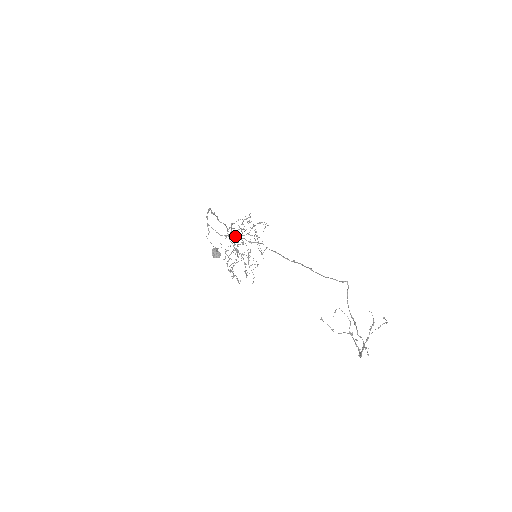
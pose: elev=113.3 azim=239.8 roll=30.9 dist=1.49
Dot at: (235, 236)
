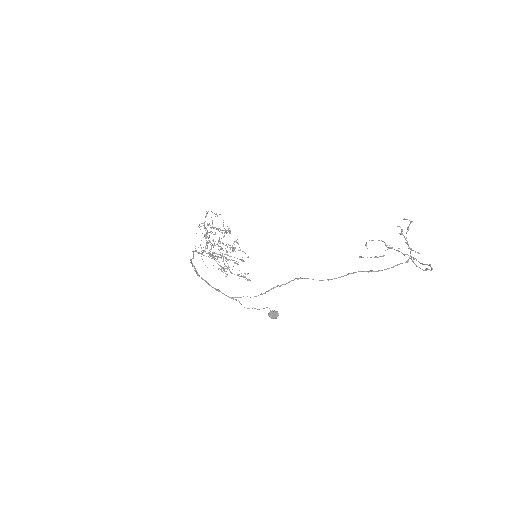
Dot at: occluded
